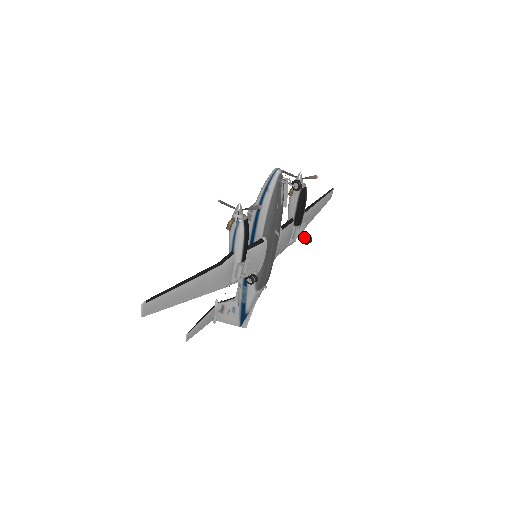
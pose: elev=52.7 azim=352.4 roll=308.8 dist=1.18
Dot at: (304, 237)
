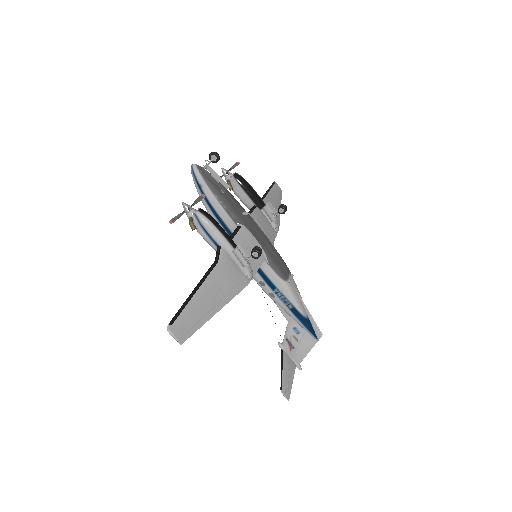
Dot at: occluded
